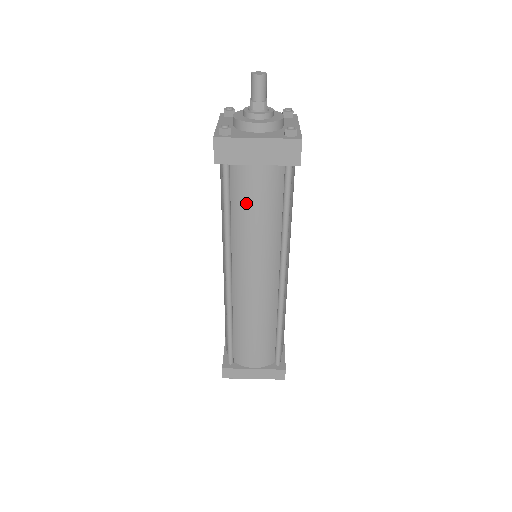
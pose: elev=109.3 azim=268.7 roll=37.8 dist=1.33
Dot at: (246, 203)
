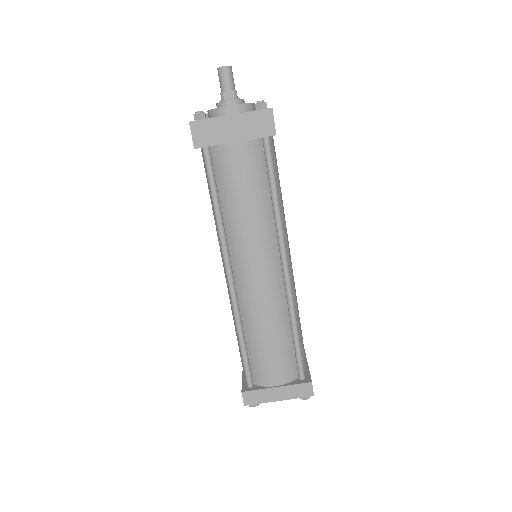
Dot at: (232, 186)
